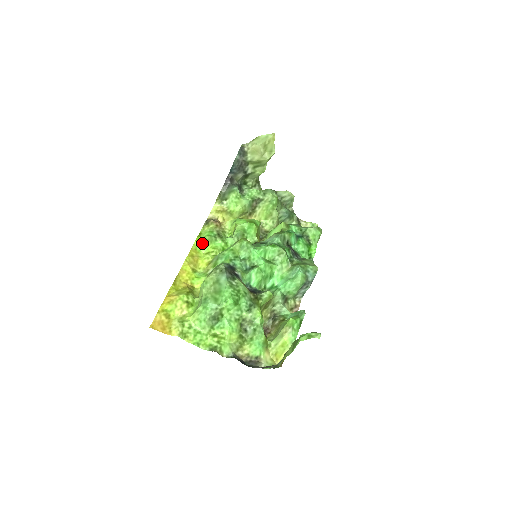
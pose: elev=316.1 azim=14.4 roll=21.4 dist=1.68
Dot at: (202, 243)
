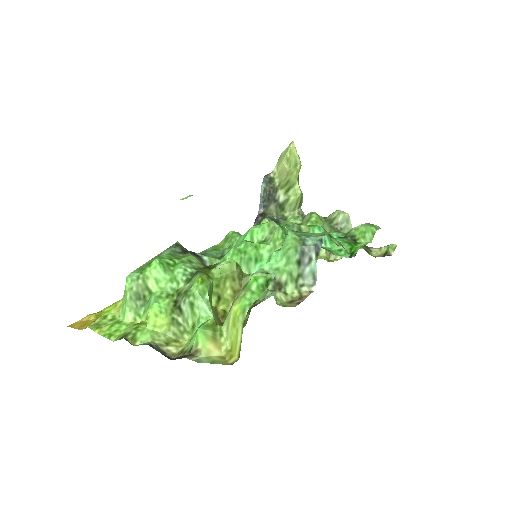
Dot at: occluded
